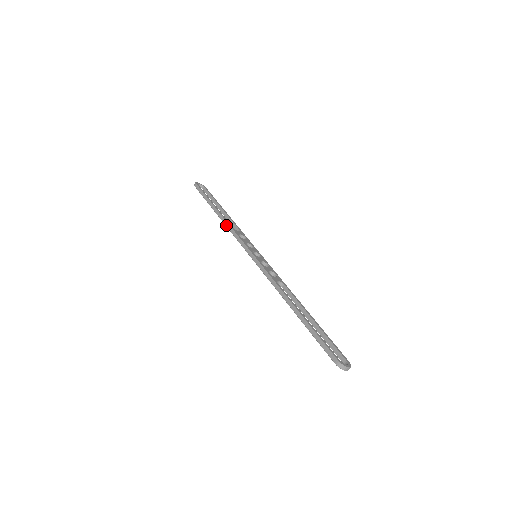
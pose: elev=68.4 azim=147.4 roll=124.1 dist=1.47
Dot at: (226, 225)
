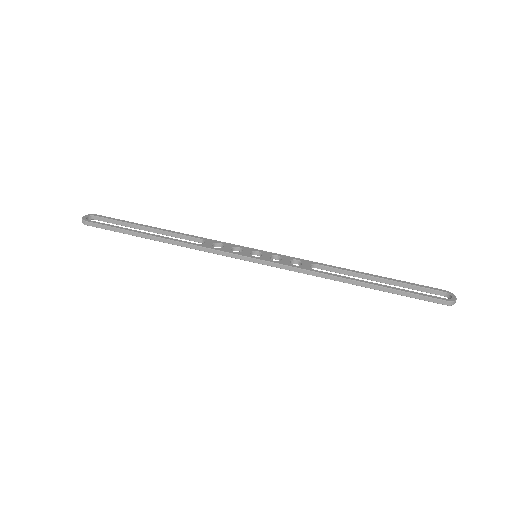
Dot at: (187, 247)
